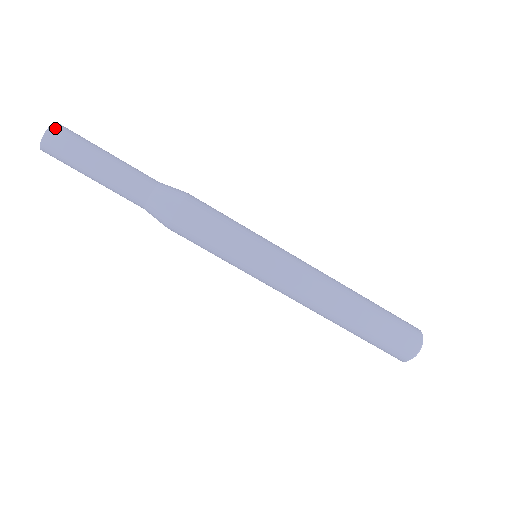
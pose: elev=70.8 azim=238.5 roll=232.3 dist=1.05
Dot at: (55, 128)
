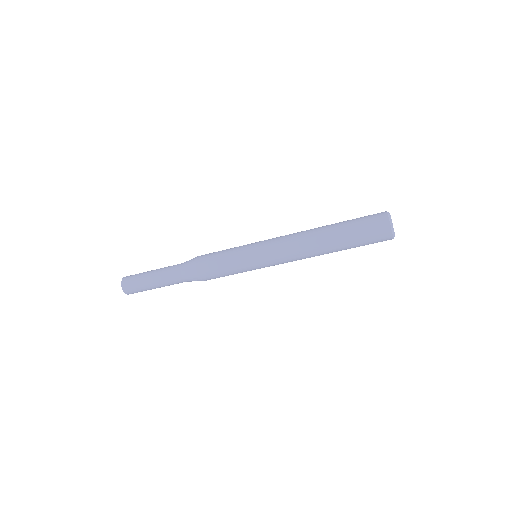
Dot at: (127, 293)
